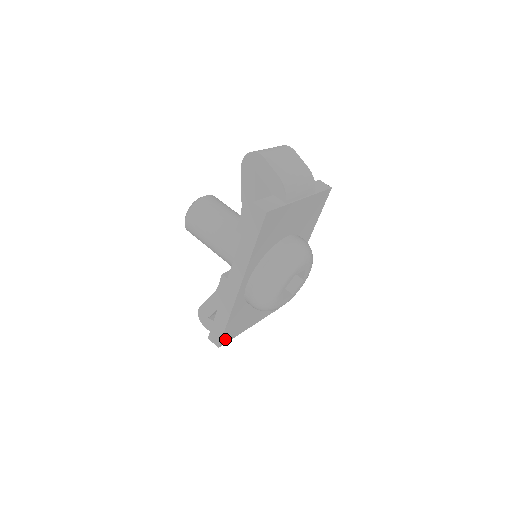
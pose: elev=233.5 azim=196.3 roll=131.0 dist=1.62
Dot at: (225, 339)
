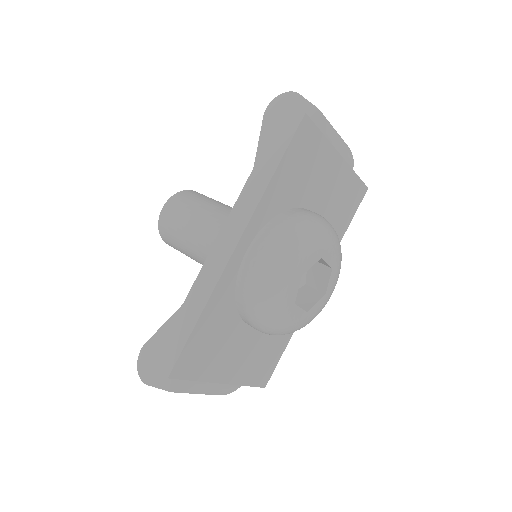
Dot at: (183, 366)
